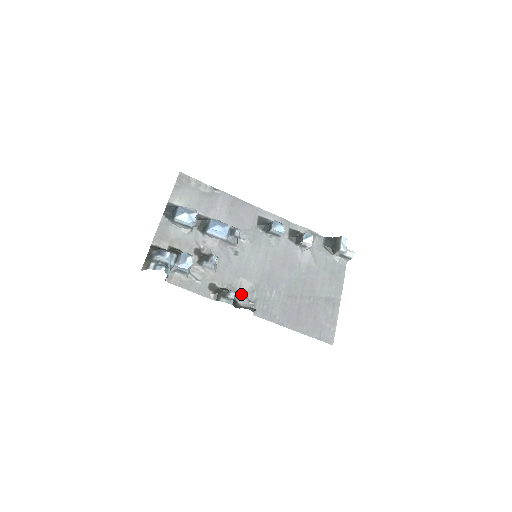
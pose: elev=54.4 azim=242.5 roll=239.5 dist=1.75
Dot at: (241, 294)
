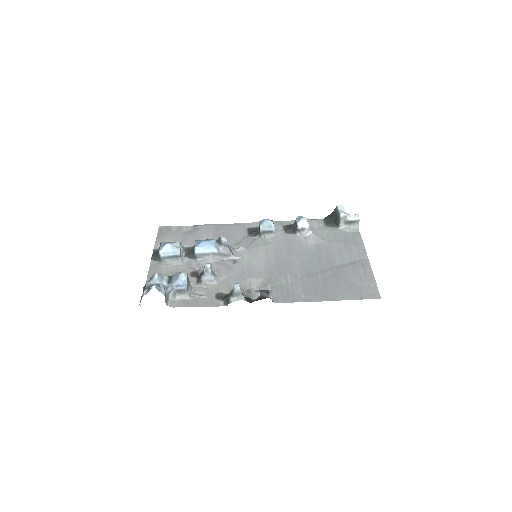
Dot at: (253, 291)
